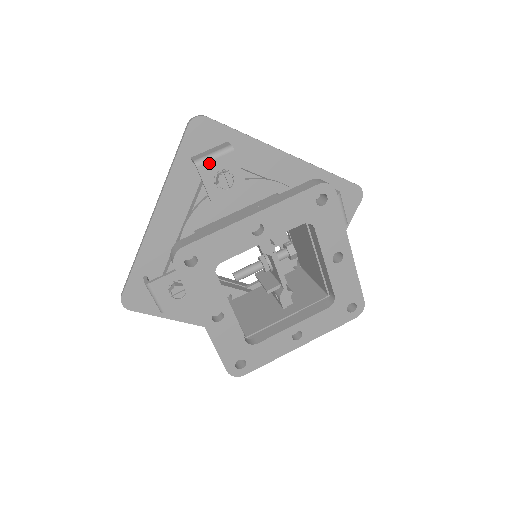
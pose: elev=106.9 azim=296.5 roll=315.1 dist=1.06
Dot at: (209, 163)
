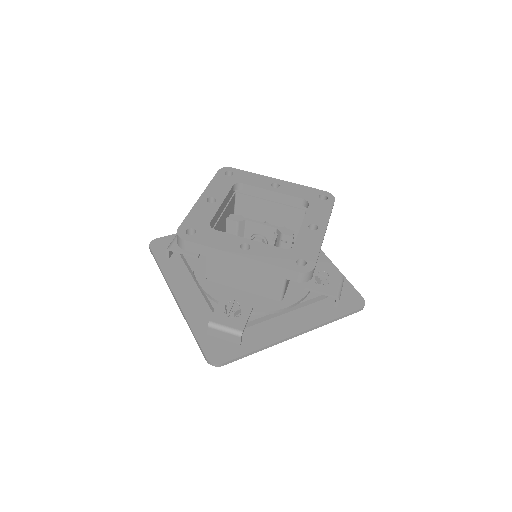
Dot at: (175, 243)
